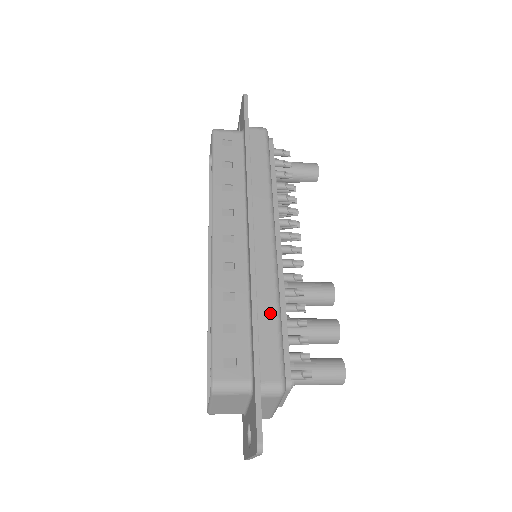
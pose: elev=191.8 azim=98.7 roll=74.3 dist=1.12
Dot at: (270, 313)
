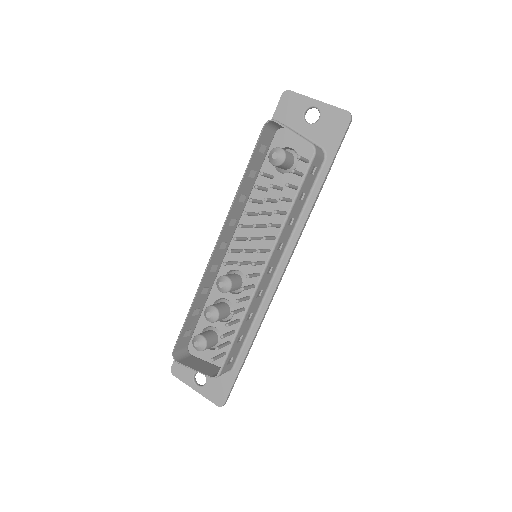
Dot at: occluded
